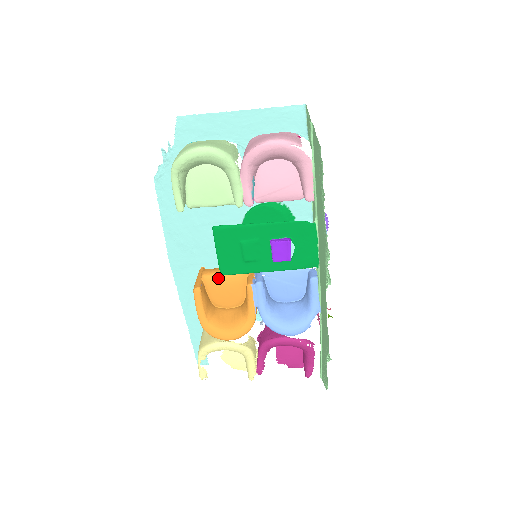
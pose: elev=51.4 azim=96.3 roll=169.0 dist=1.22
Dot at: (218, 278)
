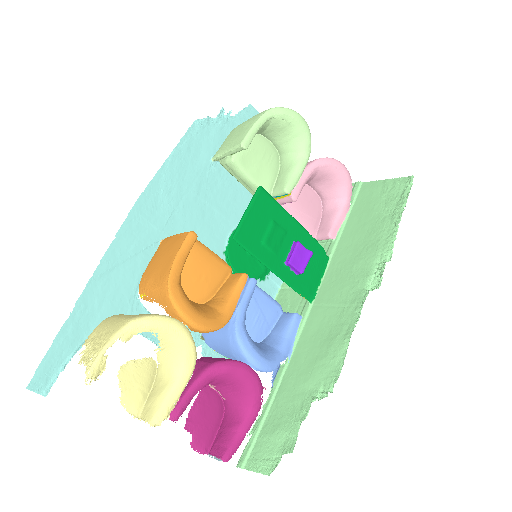
Dot at: (205, 250)
